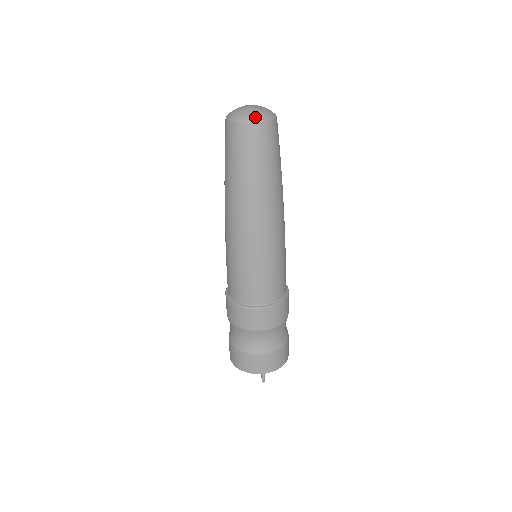
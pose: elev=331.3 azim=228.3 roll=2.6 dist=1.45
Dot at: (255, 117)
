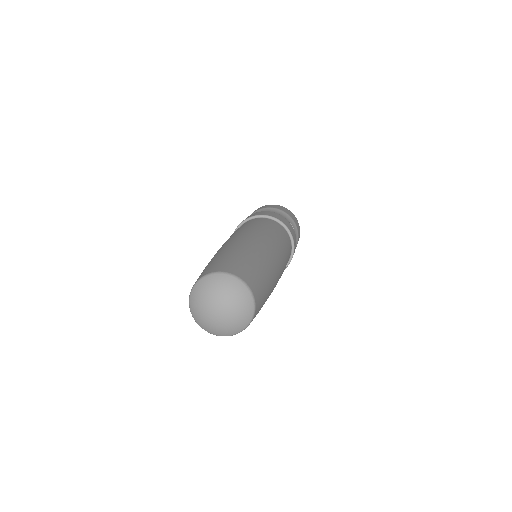
Dot at: (201, 326)
